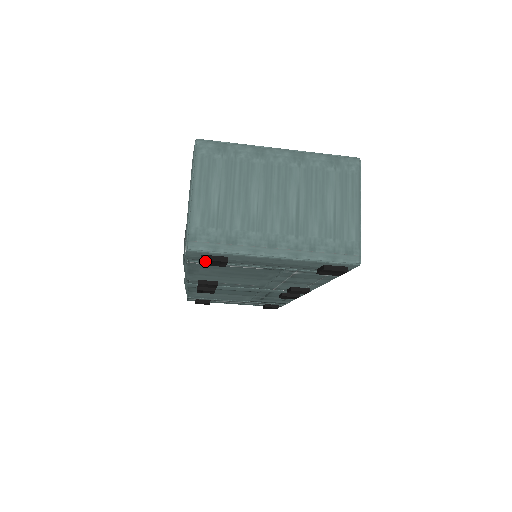
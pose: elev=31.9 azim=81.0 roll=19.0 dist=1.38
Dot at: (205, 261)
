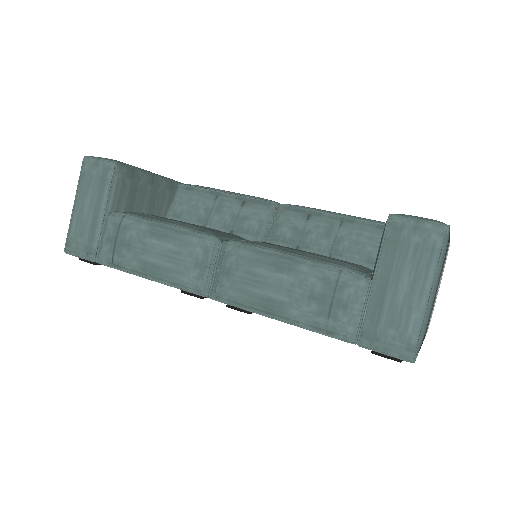
Dot at: (395, 359)
